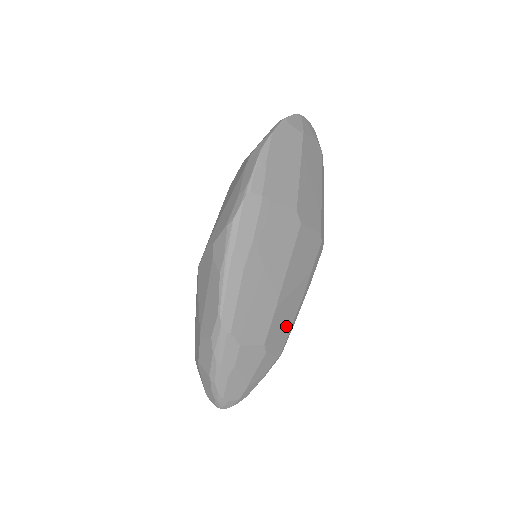
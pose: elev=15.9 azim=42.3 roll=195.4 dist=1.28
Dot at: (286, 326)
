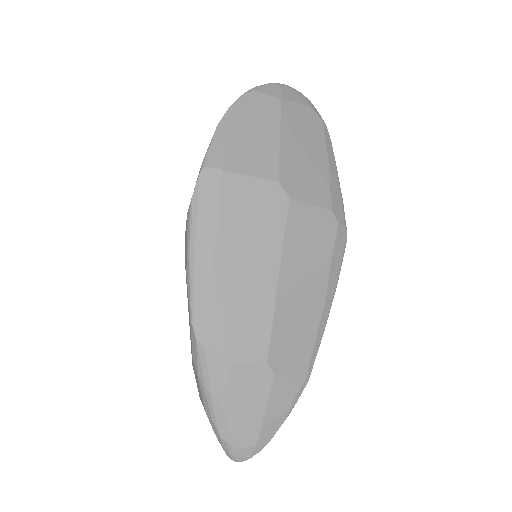
Dot at: (304, 338)
